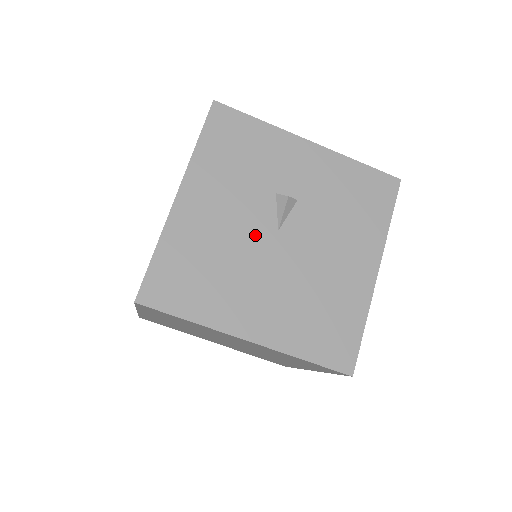
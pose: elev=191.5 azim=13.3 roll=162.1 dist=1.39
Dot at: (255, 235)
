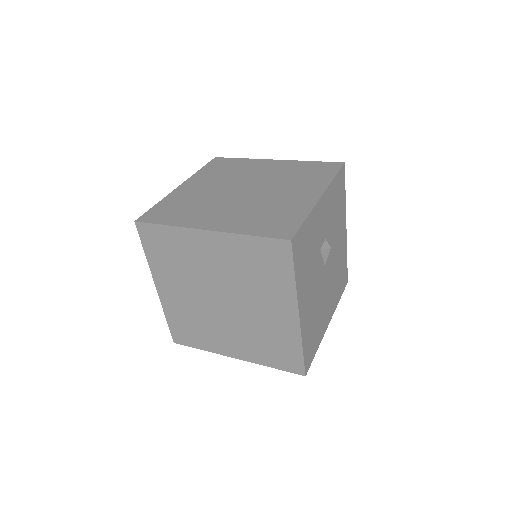
Dot at: (321, 282)
